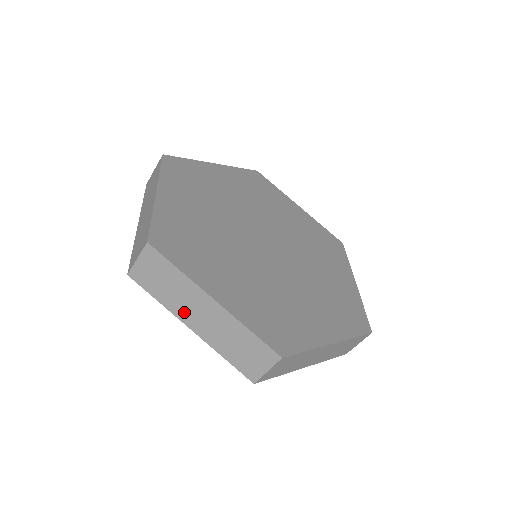
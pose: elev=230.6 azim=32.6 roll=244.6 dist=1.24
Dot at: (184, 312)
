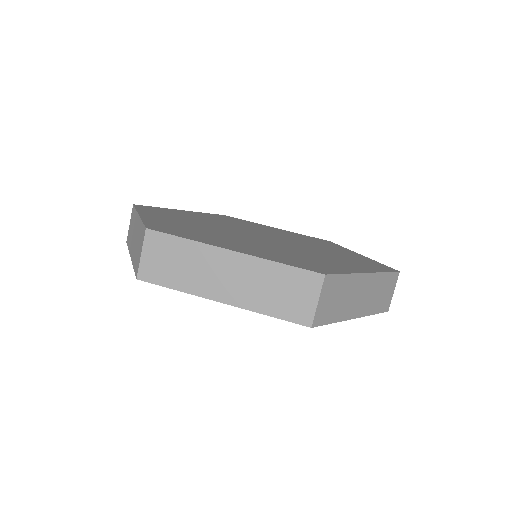
Dot at: (208, 286)
